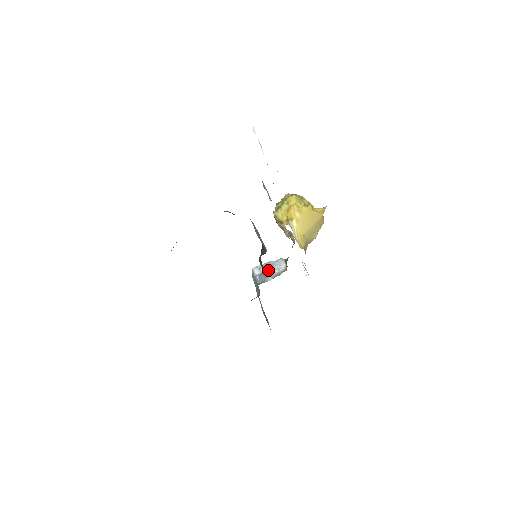
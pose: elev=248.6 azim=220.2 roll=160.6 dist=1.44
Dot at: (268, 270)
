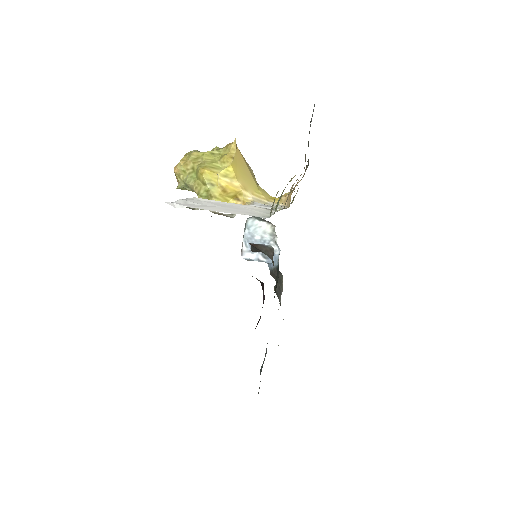
Dot at: (258, 243)
